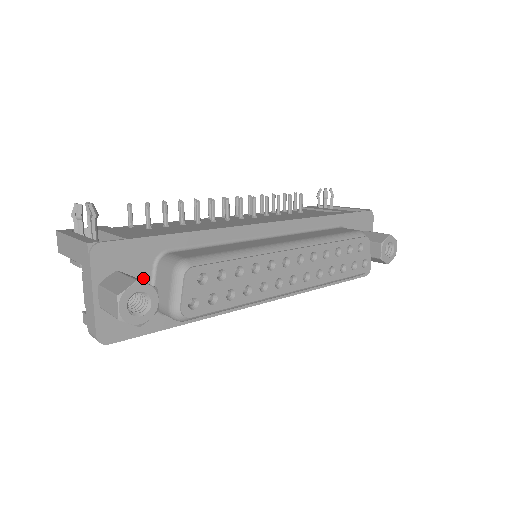
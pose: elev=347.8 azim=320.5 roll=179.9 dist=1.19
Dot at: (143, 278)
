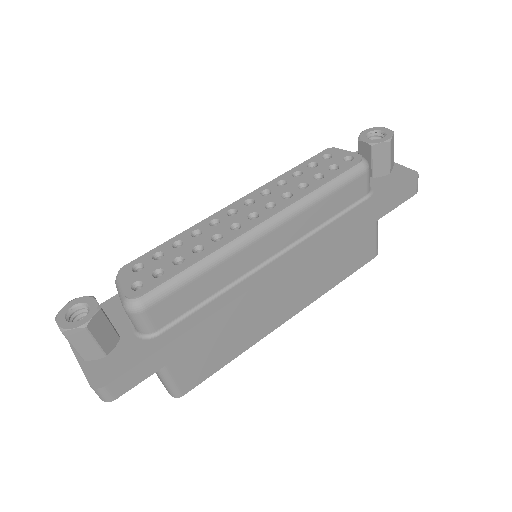
Dot at: (121, 323)
